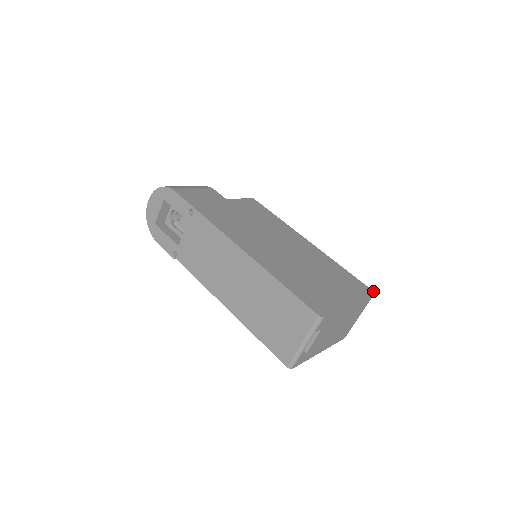
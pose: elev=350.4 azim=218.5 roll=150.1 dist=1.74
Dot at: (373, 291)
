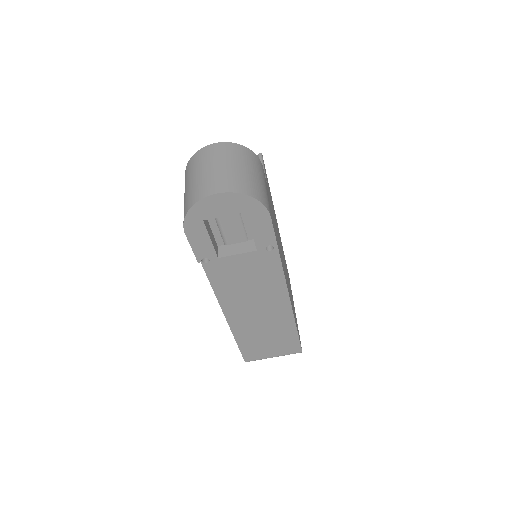
Dot at: occluded
